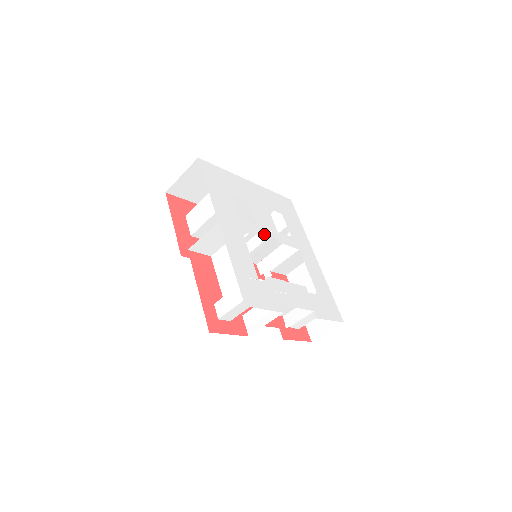
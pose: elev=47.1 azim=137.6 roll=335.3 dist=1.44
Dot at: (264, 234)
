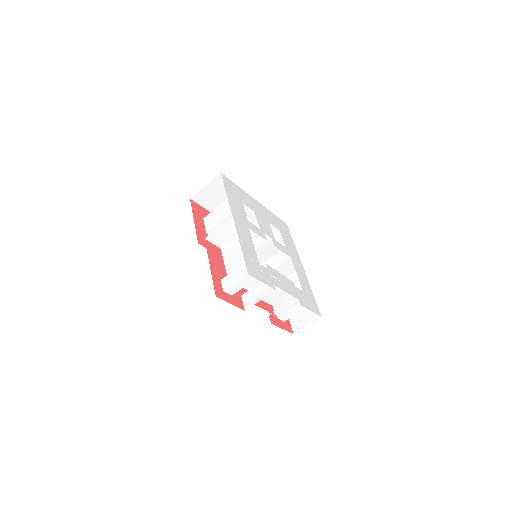
Dot at: (265, 237)
